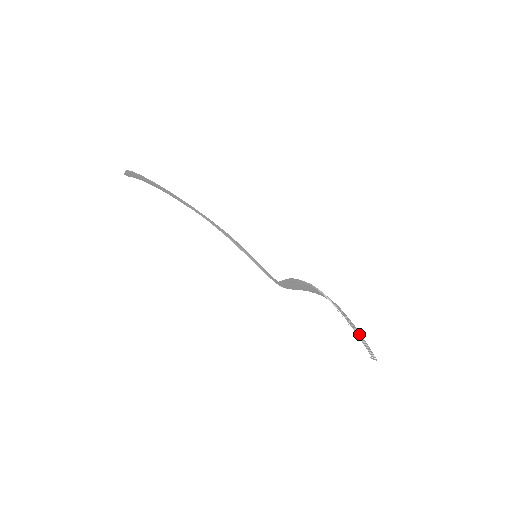
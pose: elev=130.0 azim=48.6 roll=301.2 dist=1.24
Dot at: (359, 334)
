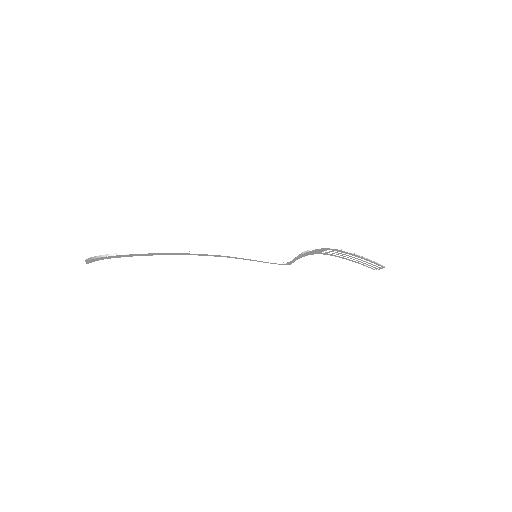
Dot at: (359, 261)
